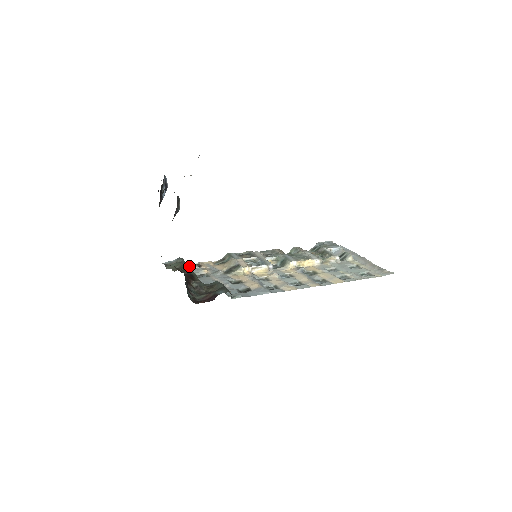
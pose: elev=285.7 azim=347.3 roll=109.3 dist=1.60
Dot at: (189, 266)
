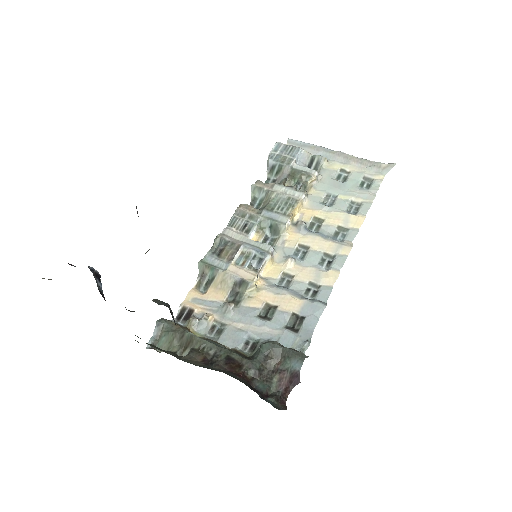
Dot at: (175, 320)
